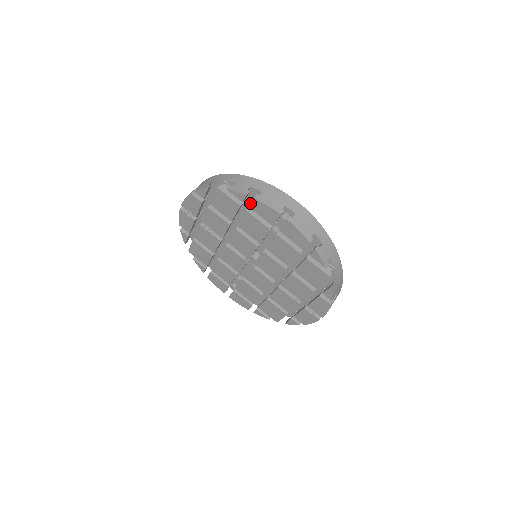
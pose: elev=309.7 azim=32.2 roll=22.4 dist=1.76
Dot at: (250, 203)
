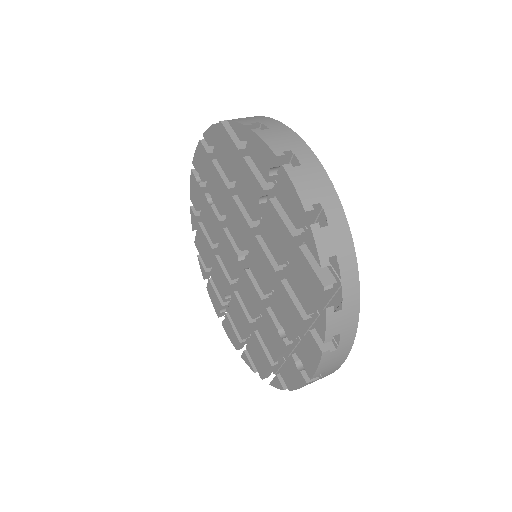
Dot at: (247, 141)
